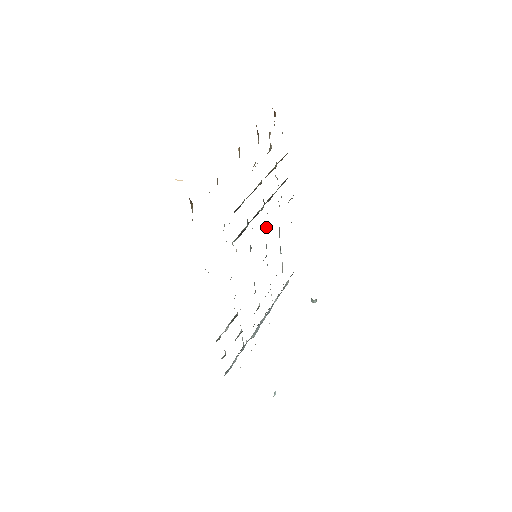
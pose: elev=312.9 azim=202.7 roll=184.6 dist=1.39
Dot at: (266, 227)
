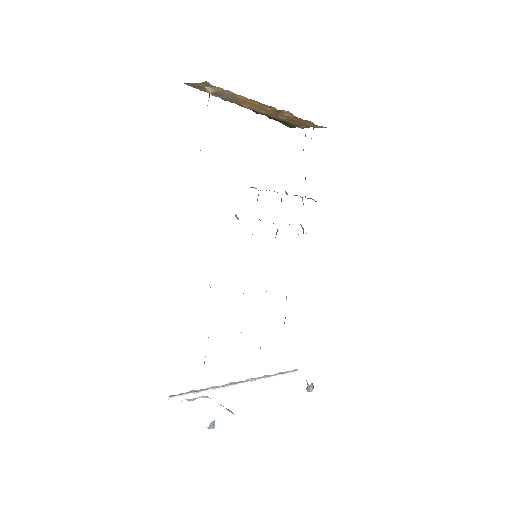
Dot at: (276, 233)
